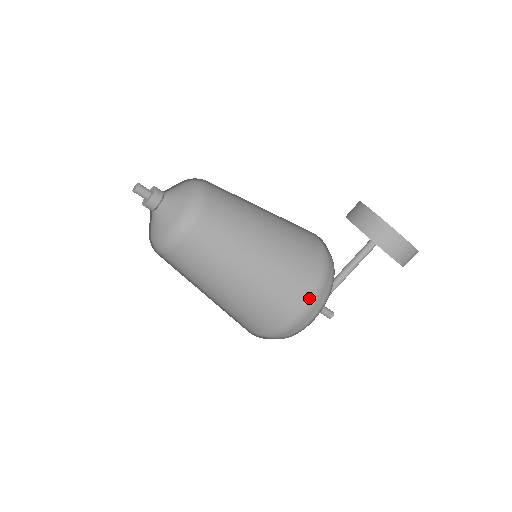
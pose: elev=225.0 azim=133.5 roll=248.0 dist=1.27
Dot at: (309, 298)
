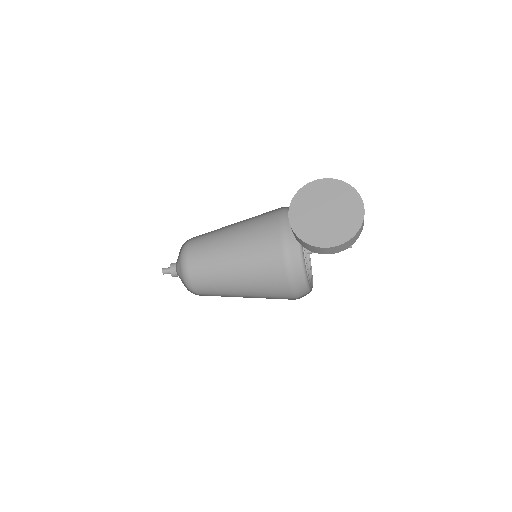
Dot at: (289, 292)
